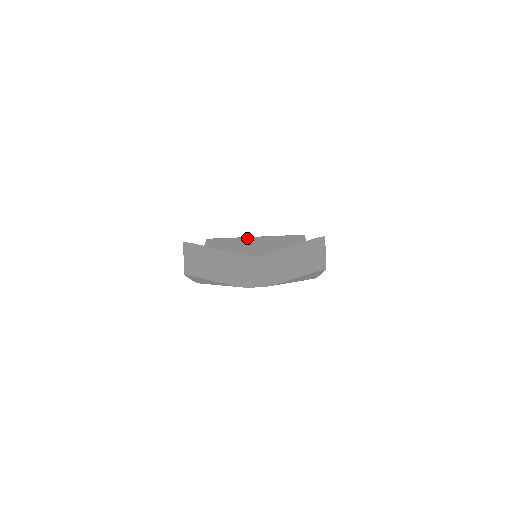
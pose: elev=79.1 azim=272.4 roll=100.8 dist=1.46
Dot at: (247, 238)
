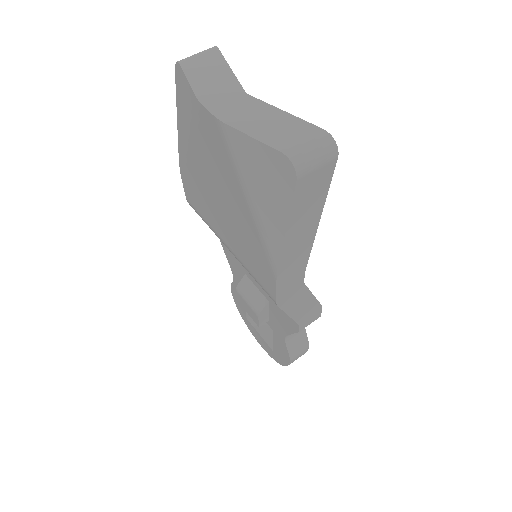
Dot at: occluded
